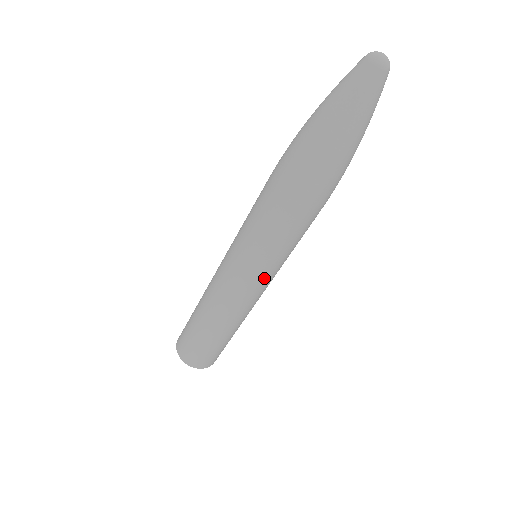
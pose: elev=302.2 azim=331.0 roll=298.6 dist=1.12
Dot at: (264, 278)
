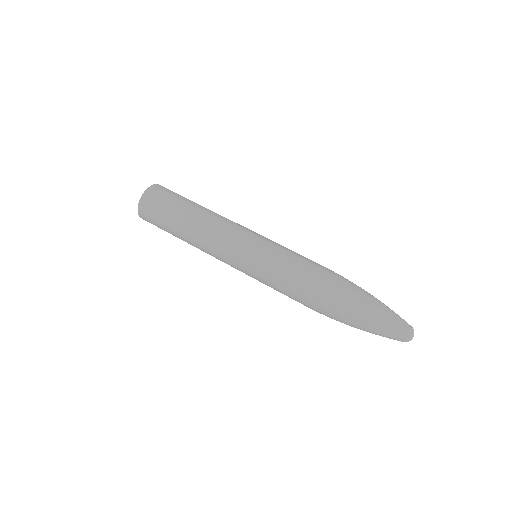
Dot at: occluded
